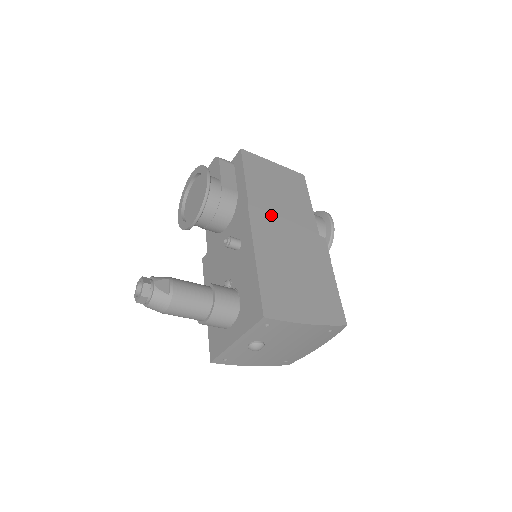
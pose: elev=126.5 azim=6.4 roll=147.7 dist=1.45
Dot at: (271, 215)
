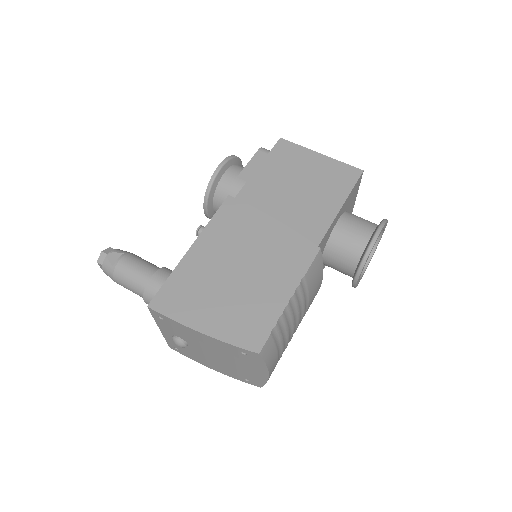
Dot at: (252, 210)
